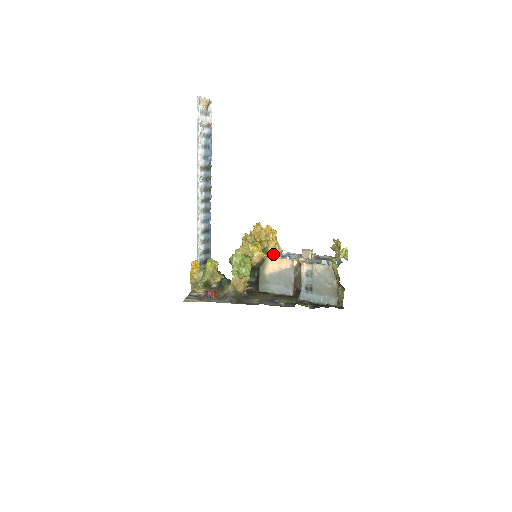
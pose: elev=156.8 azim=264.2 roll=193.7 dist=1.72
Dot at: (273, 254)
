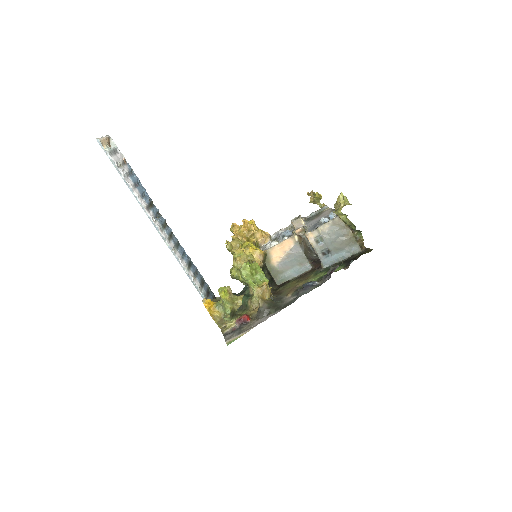
Dot at: (268, 243)
